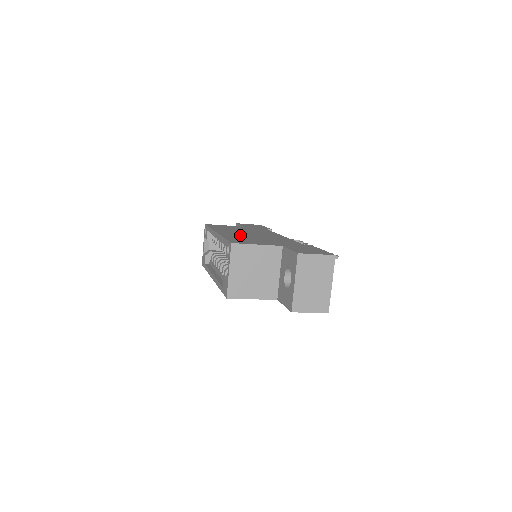
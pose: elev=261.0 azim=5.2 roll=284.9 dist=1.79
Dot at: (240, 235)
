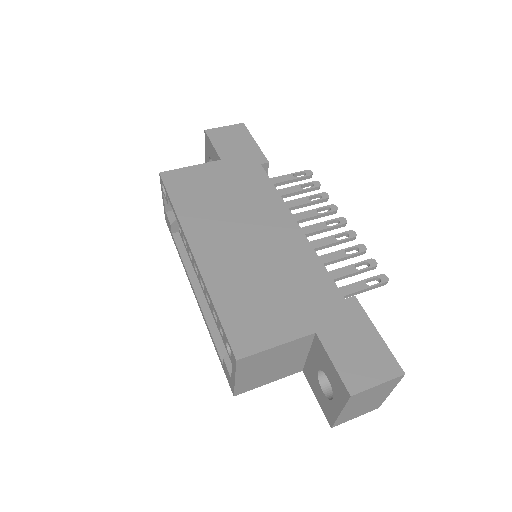
Dot at: (234, 263)
